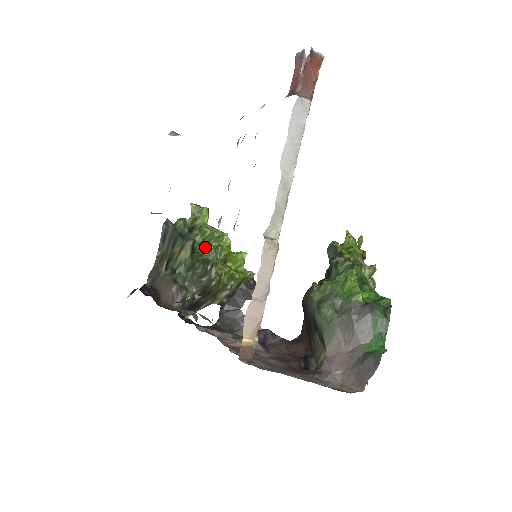
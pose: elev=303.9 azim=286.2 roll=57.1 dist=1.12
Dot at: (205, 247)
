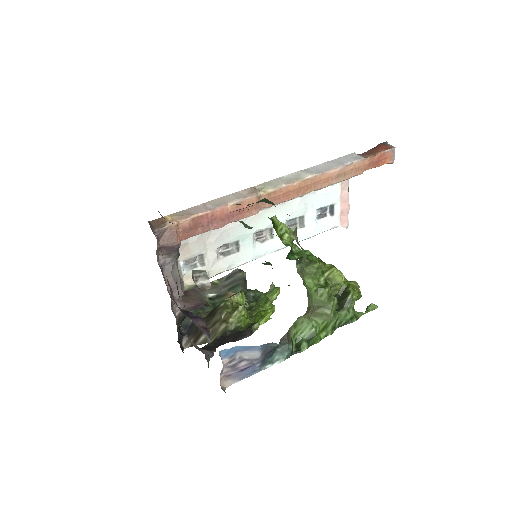
Dot at: occluded
